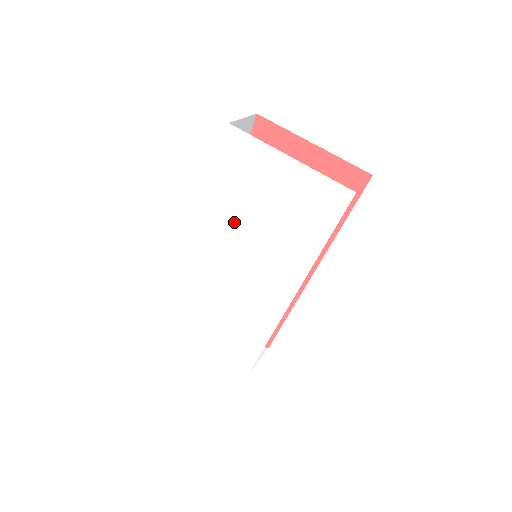
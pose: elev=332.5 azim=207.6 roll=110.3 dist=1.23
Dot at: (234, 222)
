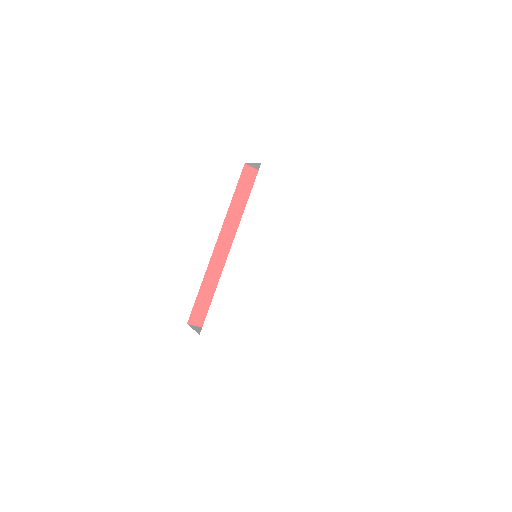
Dot at: (260, 228)
